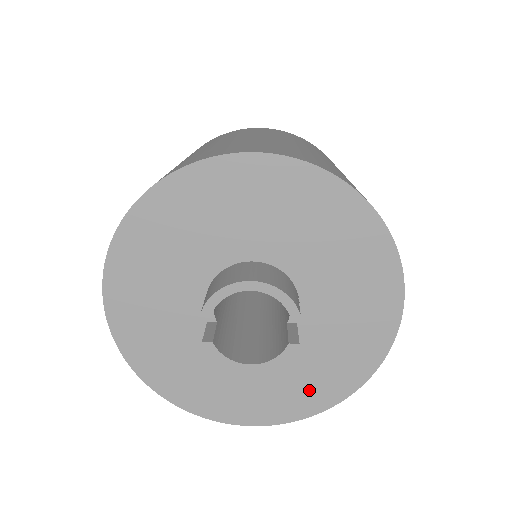
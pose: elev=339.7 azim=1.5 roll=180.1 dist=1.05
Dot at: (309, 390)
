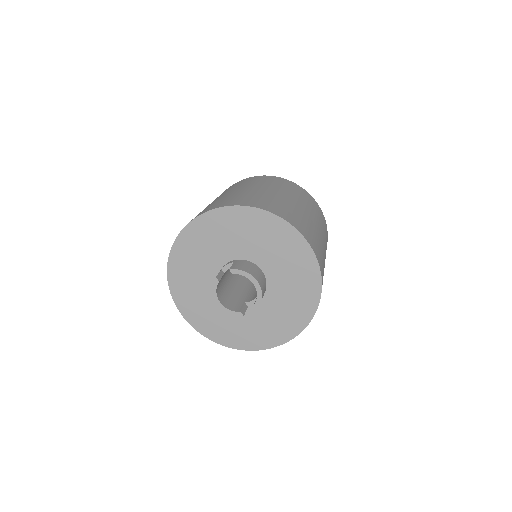
Dot at: (219, 329)
